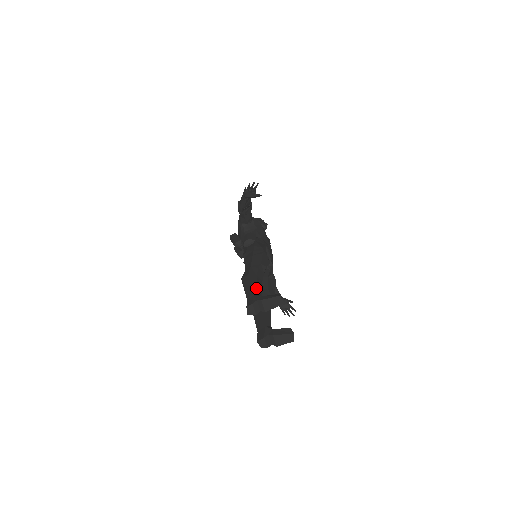
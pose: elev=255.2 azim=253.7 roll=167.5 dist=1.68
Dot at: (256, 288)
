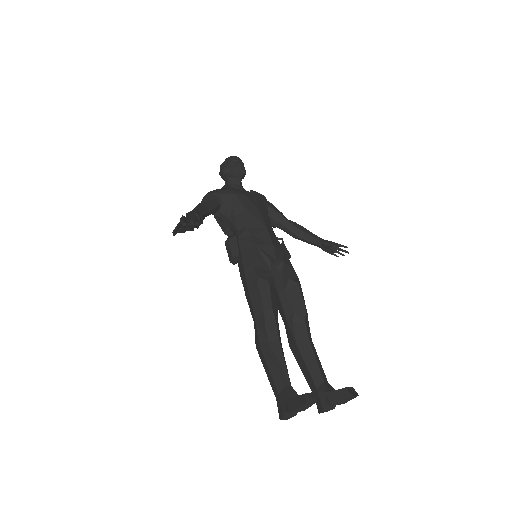
Dot at: (276, 375)
